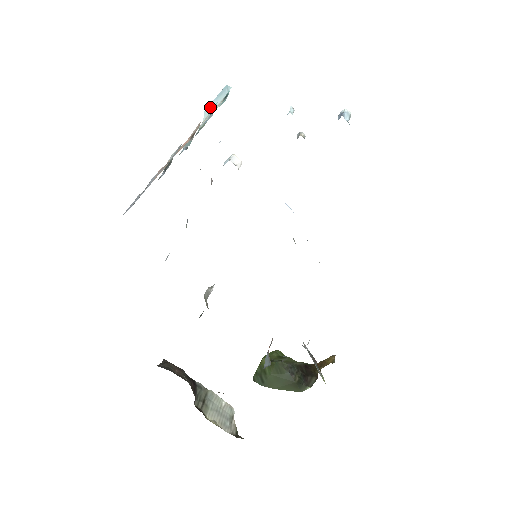
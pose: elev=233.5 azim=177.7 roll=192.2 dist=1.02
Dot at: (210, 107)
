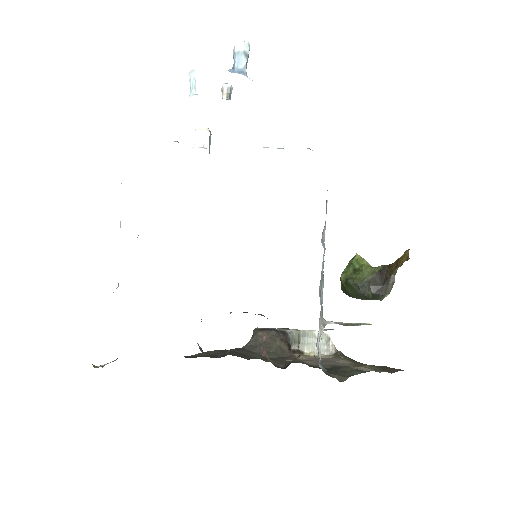
Dot at: occluded
